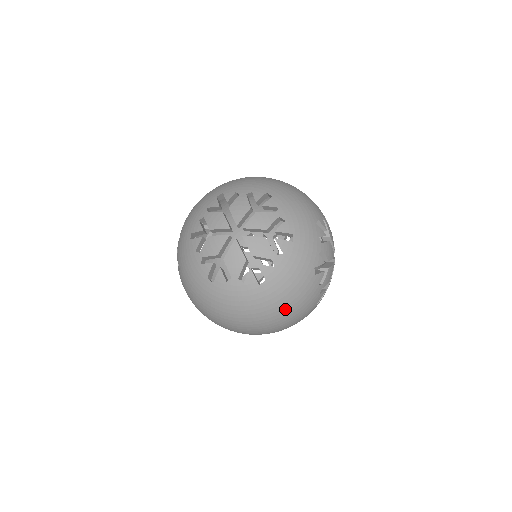
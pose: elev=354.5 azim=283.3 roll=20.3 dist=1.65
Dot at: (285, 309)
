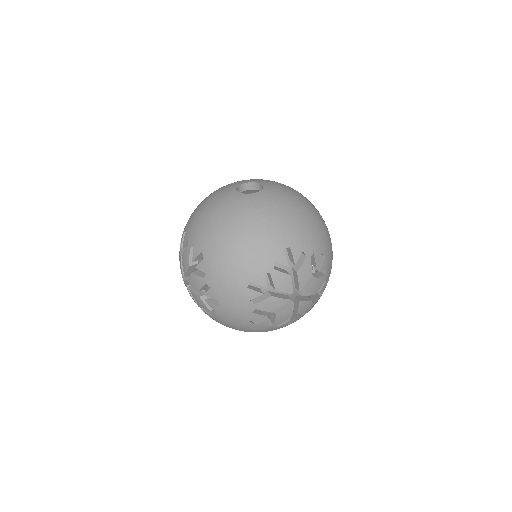
Dot at: occluded
